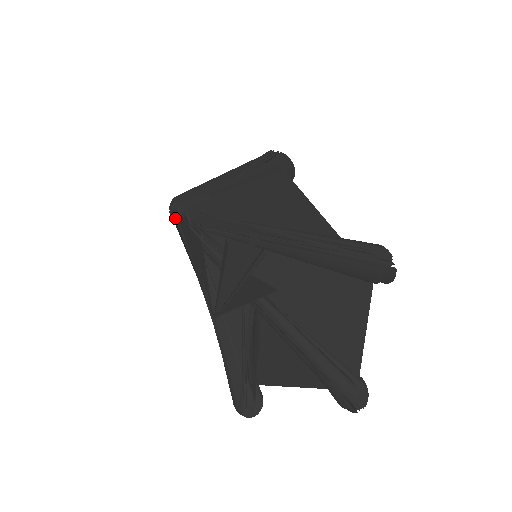
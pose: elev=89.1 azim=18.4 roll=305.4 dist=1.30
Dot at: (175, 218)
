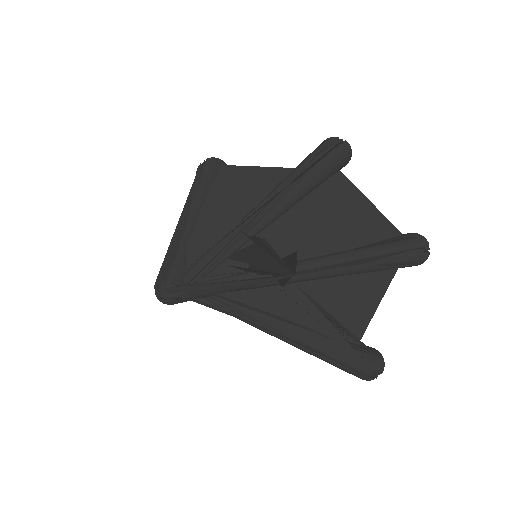
Dot at: (174, 291)
